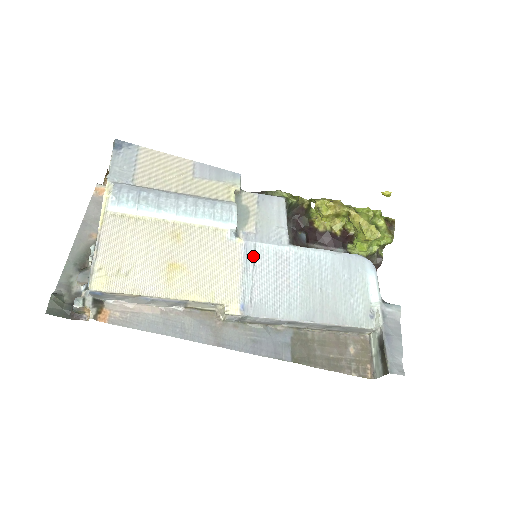
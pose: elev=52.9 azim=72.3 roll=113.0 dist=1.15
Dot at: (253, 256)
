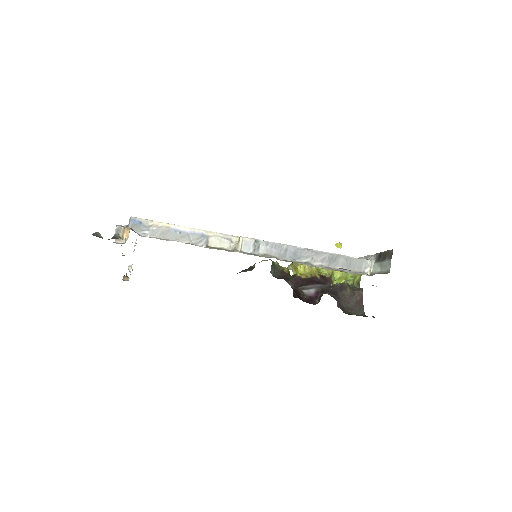
Dot at: occluded
